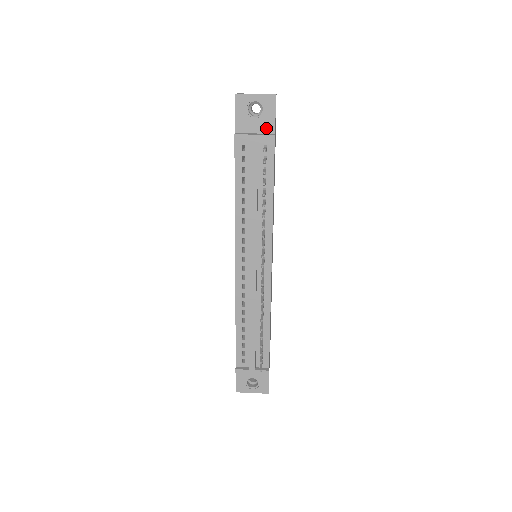
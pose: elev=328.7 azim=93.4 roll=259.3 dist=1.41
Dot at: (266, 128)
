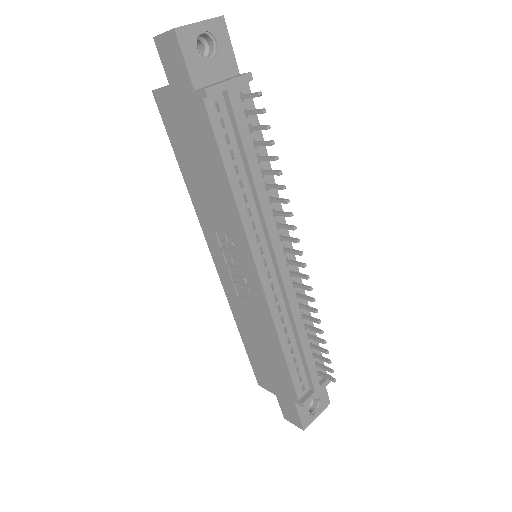
Dot at: (228, 70)
